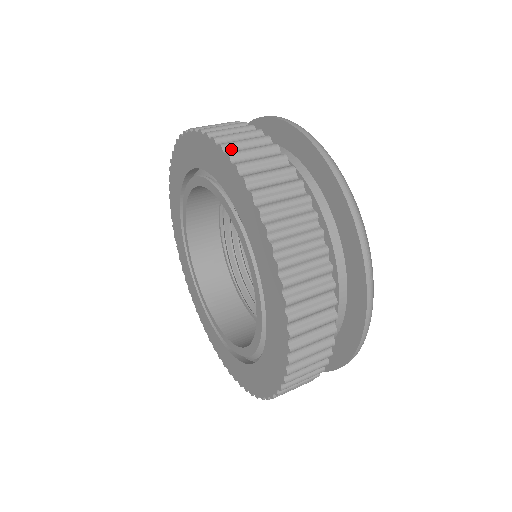
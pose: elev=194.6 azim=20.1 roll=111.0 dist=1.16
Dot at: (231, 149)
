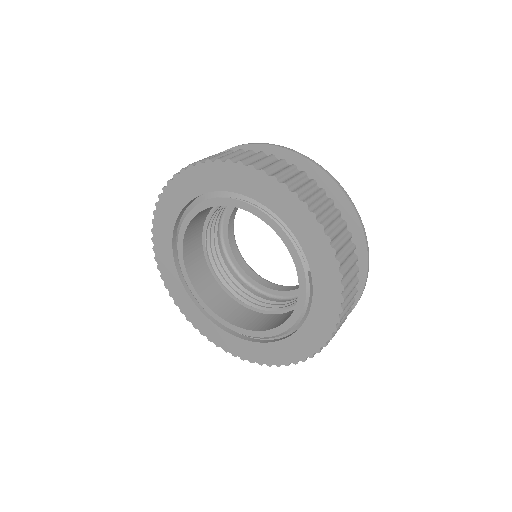
Dot at: (311, 206)
